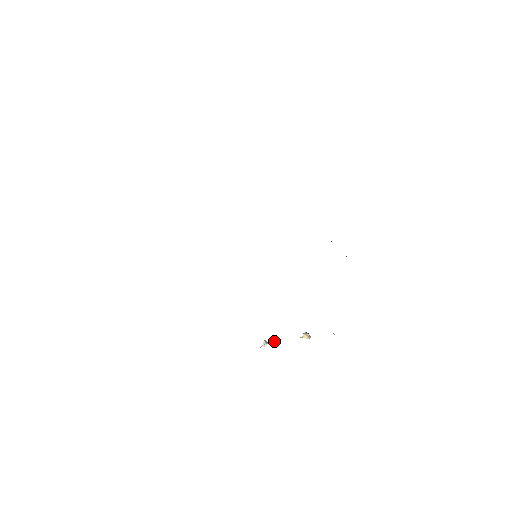
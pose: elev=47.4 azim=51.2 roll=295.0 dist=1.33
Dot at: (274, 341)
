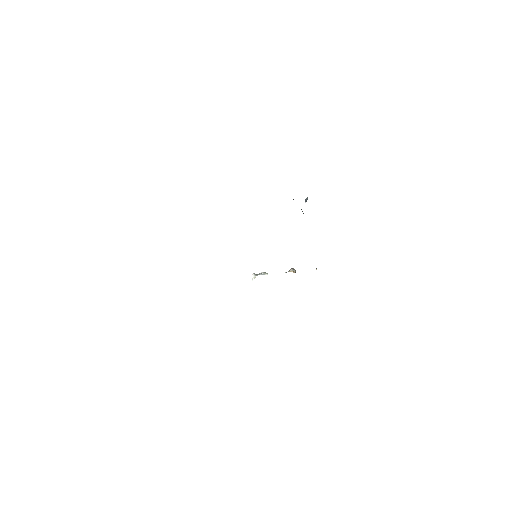
Dot at: (263, 274)
